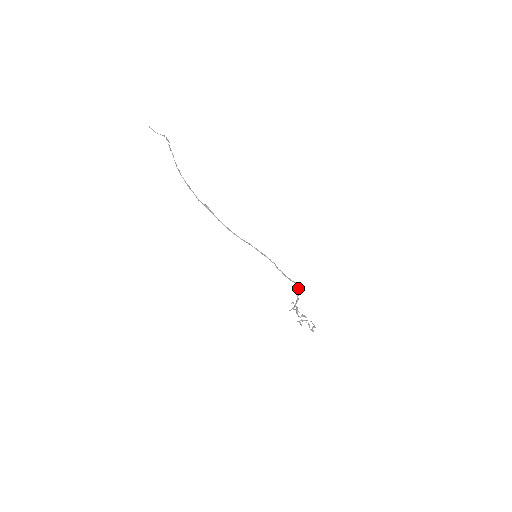
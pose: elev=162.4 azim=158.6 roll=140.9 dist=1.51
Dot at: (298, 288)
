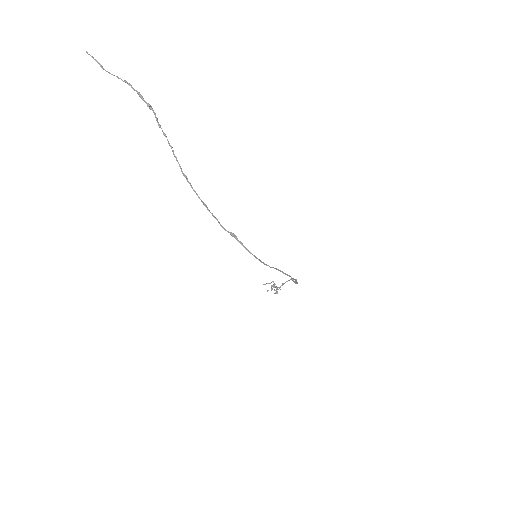
Dot at: (292, 279)
